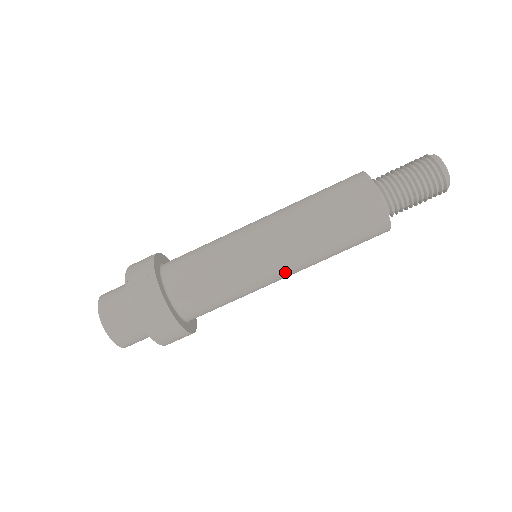
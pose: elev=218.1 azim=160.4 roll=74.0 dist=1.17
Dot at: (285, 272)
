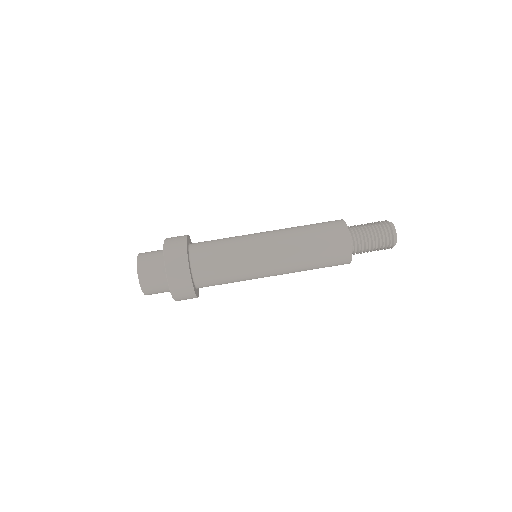
Dot at: (273, 266)
